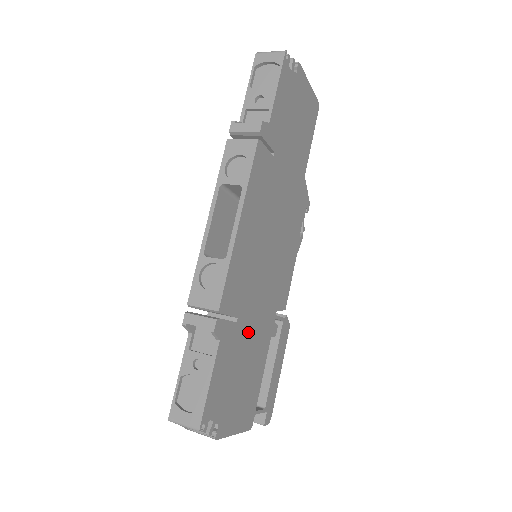
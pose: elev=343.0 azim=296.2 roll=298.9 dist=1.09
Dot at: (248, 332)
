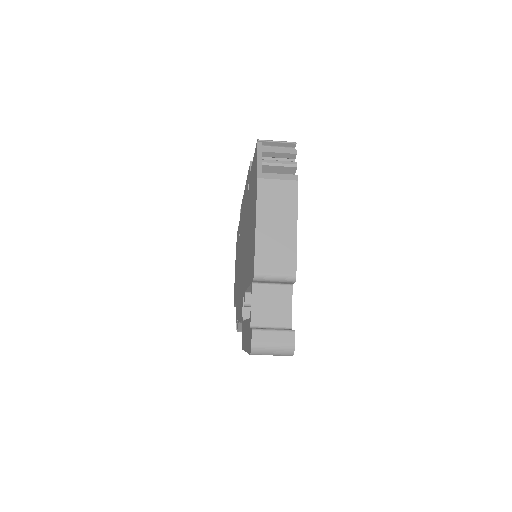
Dot at: occluded
